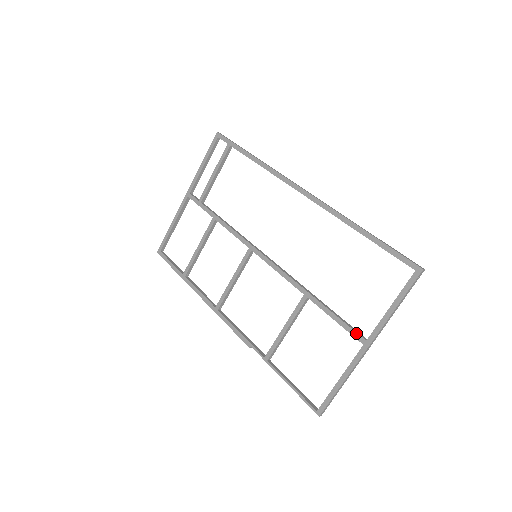
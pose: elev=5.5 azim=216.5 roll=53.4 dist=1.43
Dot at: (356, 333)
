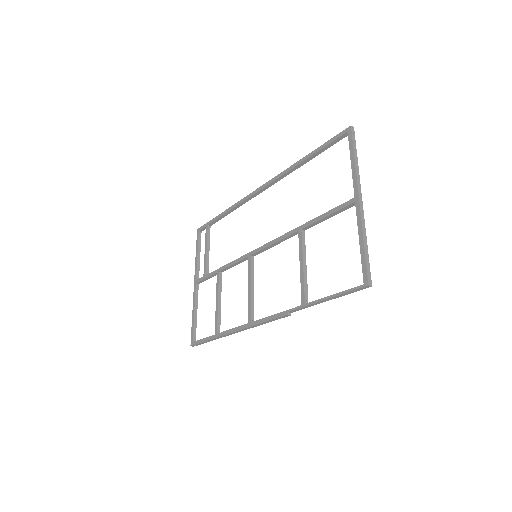
Dot at: (345, 203)
